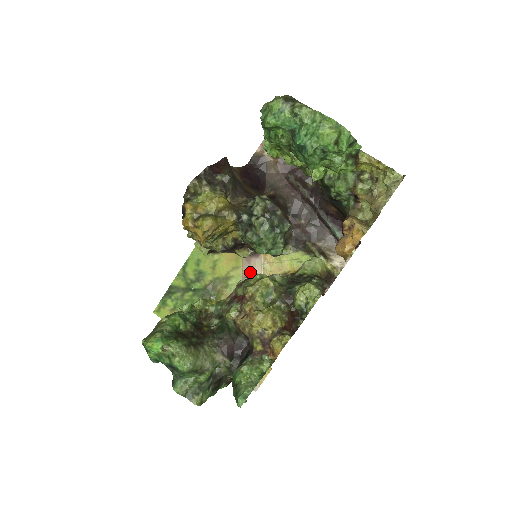
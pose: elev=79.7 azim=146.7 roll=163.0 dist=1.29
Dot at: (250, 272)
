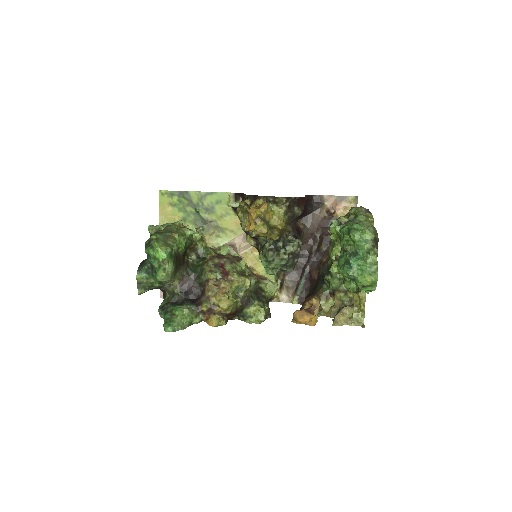
Dot at: (238, 245)
